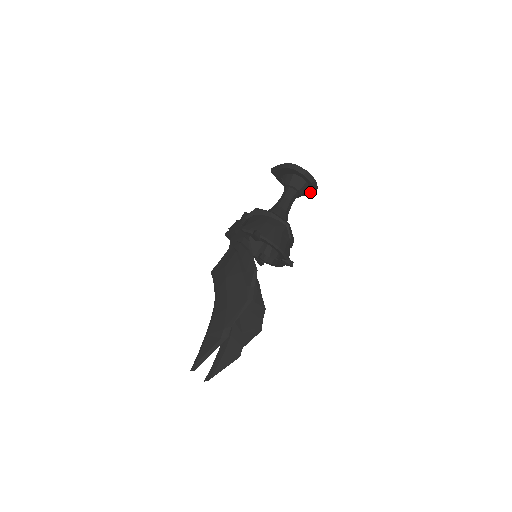
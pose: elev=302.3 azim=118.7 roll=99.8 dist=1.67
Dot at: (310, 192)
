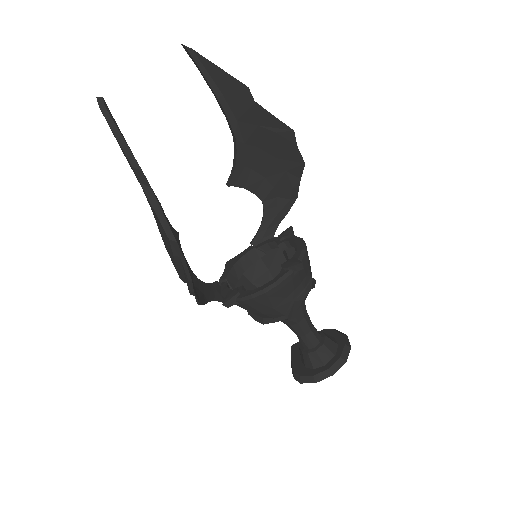
Dot at: (331, 364)
